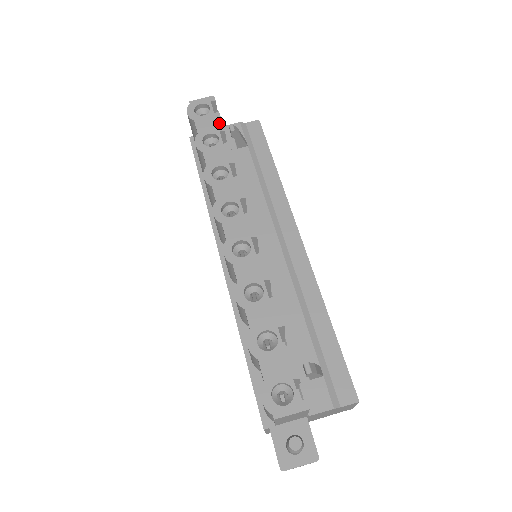
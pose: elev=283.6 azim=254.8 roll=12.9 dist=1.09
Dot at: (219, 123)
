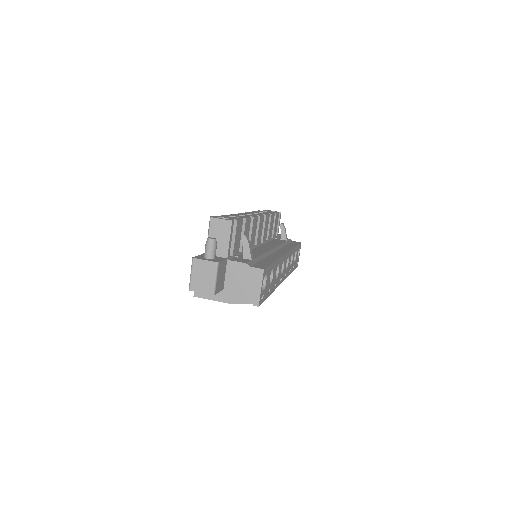
Dot at: (276, 212)
